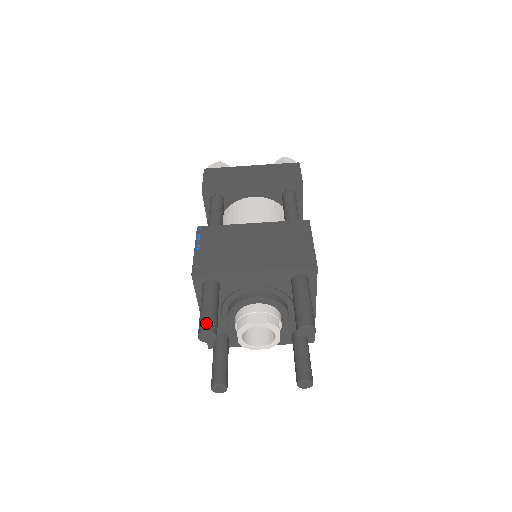
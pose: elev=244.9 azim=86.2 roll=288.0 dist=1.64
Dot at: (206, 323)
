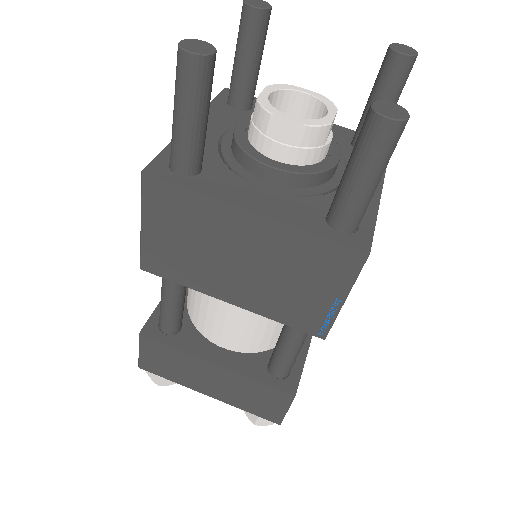
Dot at: occluded
